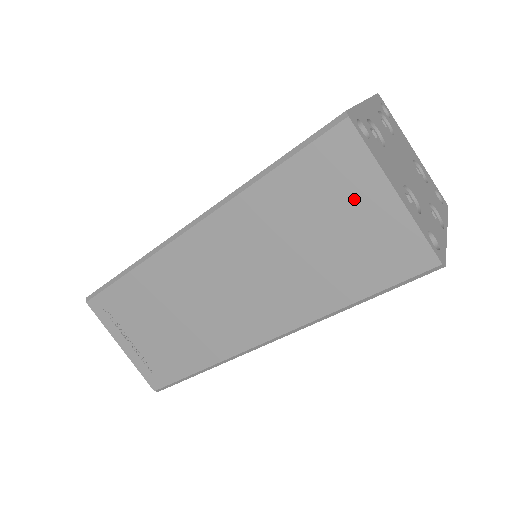
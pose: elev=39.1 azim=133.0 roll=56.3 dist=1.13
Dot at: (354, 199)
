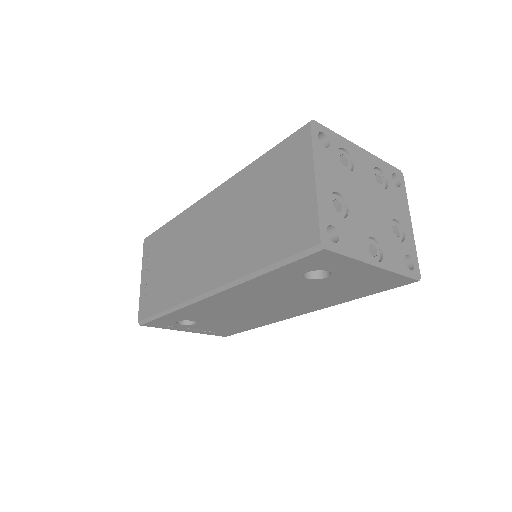
Dot at: (292, 181)
